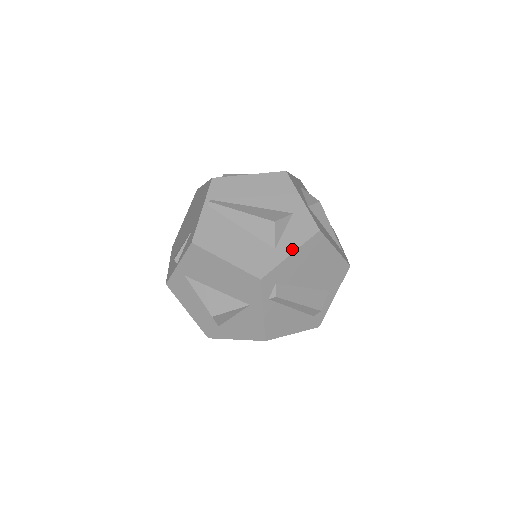
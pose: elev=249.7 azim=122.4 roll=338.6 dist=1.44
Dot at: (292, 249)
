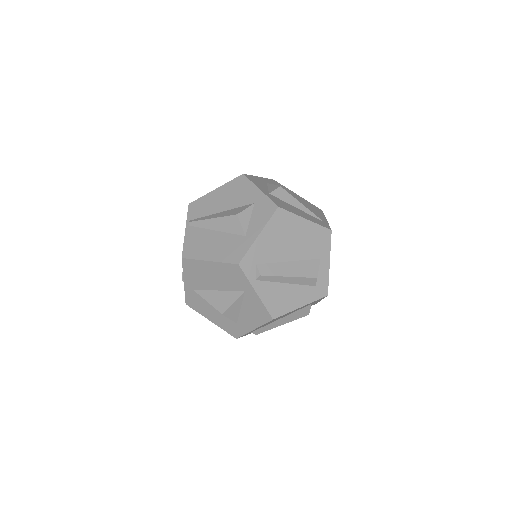
Dot at: (259, 231)
